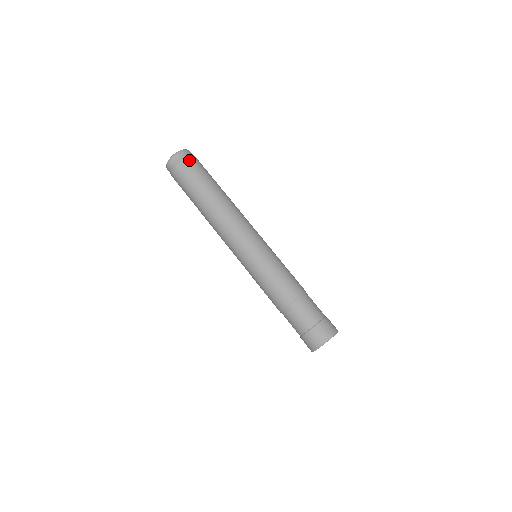
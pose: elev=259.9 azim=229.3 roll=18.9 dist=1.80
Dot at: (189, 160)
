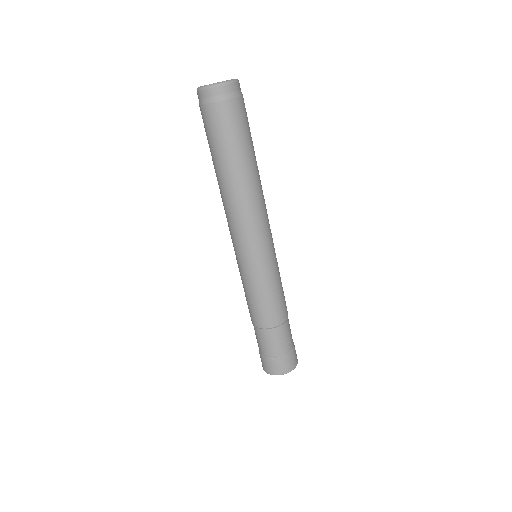
Dot at: (236, 103)
